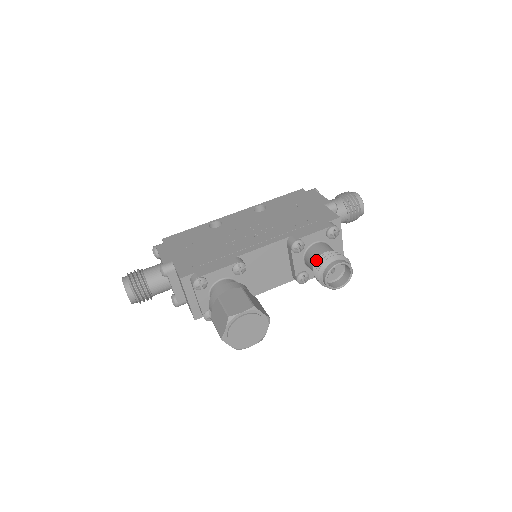
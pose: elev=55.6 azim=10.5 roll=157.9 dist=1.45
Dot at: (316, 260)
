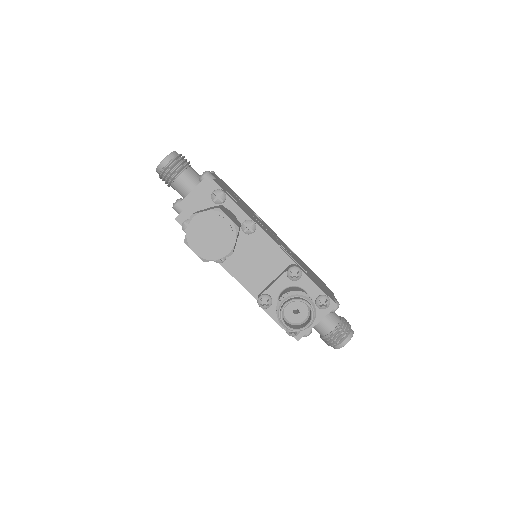
Dot at: (296, 290)
